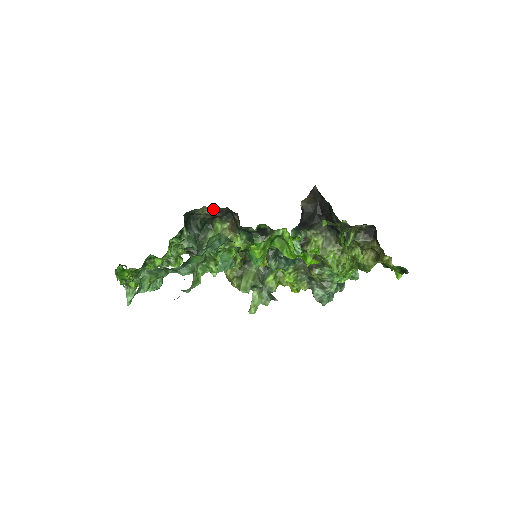
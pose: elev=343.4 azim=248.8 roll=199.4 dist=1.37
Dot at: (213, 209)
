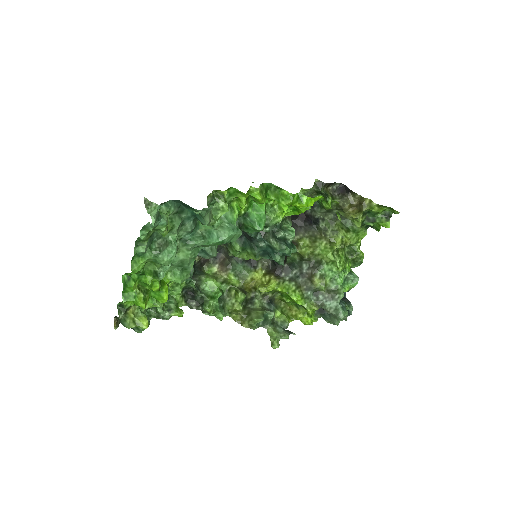
Dot at: occluded
